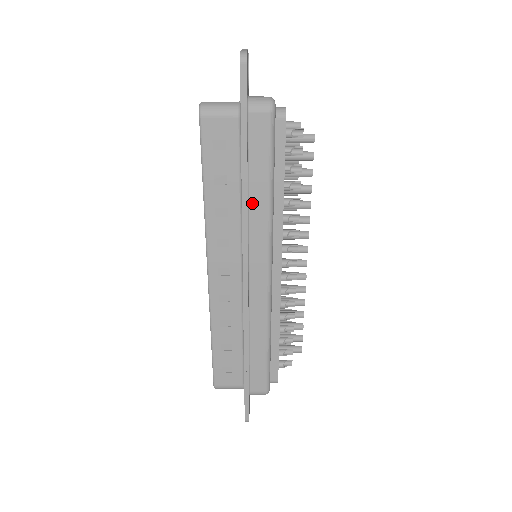
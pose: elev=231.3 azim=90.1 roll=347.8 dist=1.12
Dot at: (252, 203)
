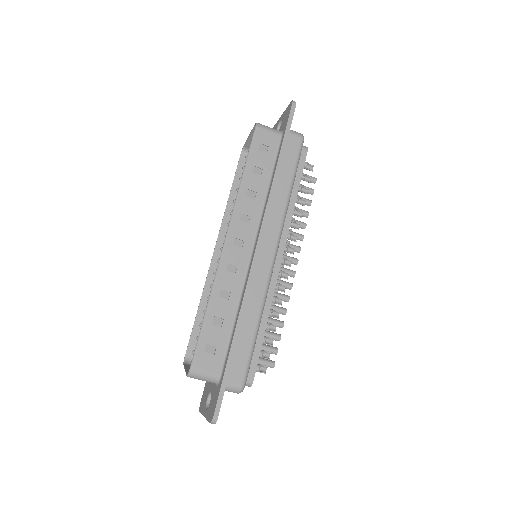
Dot at: (276, 192)
